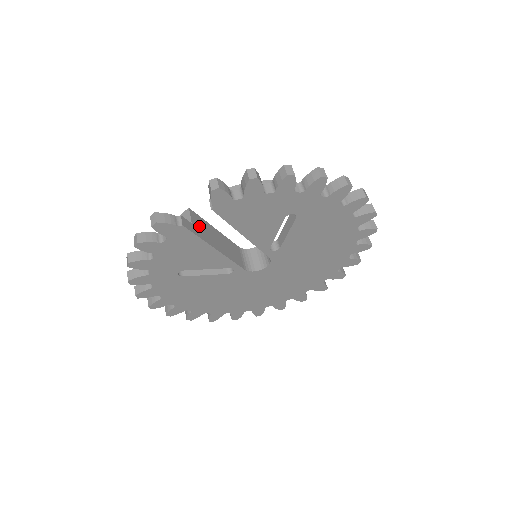
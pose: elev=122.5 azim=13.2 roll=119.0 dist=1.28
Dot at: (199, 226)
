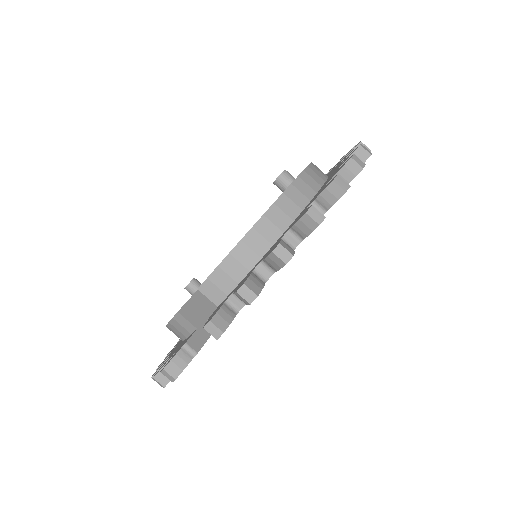
Dot at: (201, 315)
